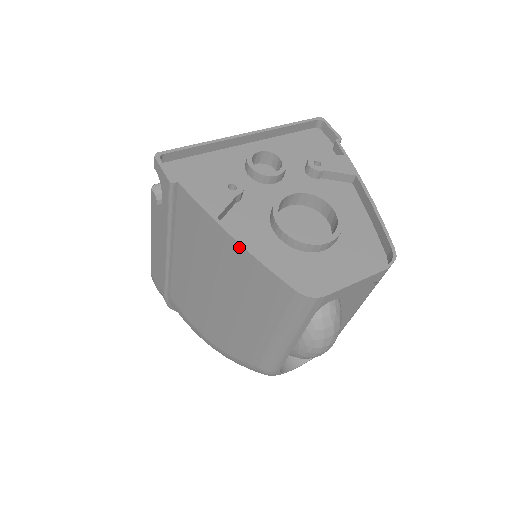
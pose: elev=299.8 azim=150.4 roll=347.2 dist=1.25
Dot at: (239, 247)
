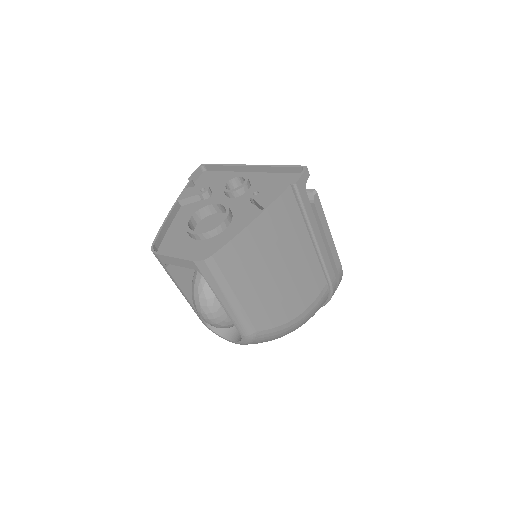
Dot at: (169, 217)
